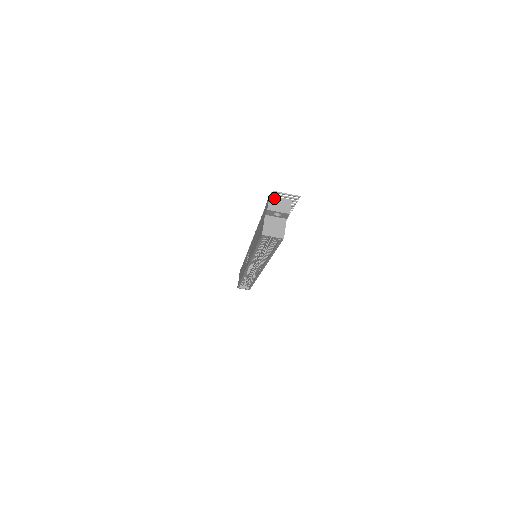
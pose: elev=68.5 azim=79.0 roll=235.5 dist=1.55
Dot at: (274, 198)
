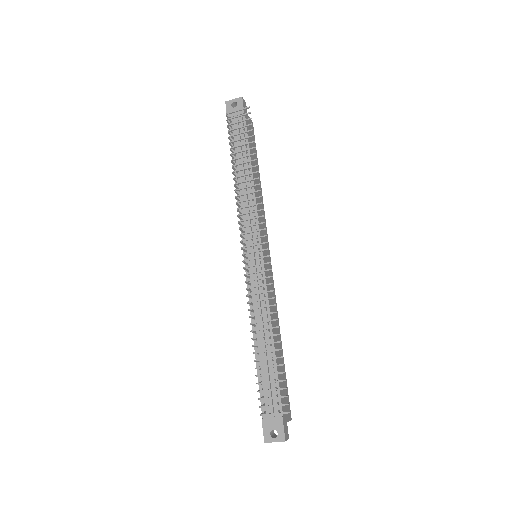
Dot at: (269, 442)
